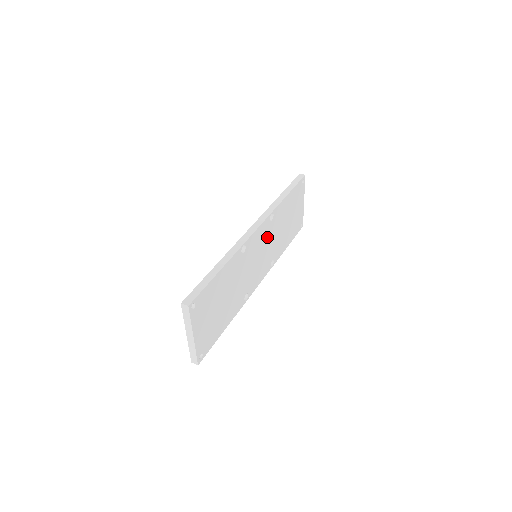
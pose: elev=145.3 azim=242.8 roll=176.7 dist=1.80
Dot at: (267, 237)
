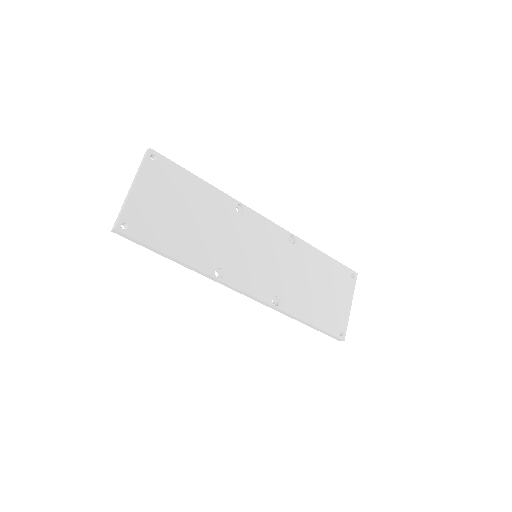
Dot at: (278, 253)
